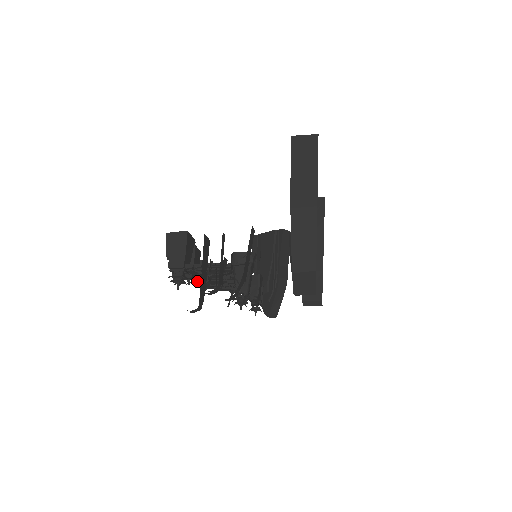
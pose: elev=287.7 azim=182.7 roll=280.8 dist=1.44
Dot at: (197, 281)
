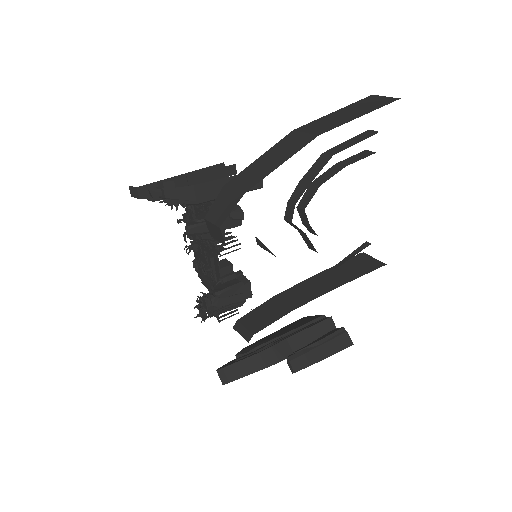
Dot at: (191, 239)
